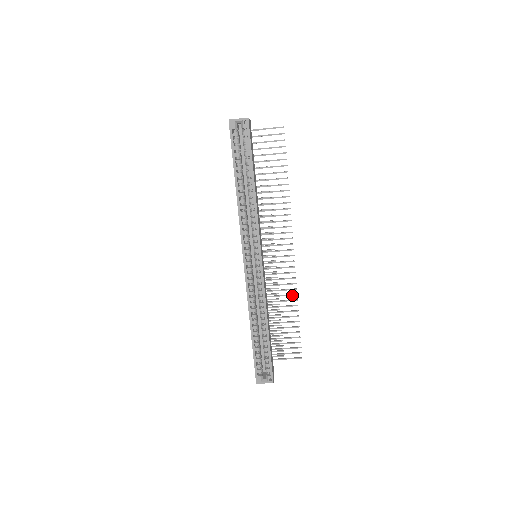
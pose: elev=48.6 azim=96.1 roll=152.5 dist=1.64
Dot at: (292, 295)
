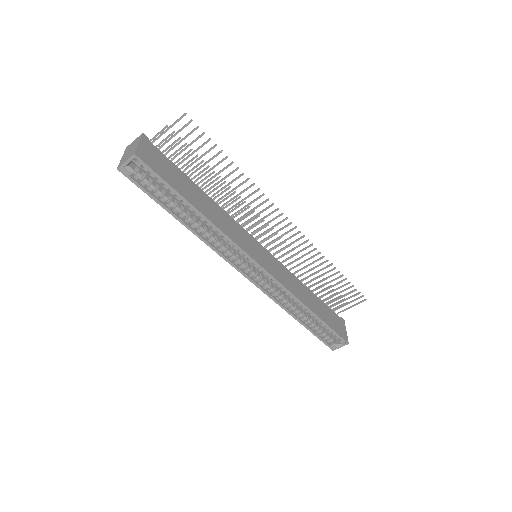
Dot at: (320, 259)
